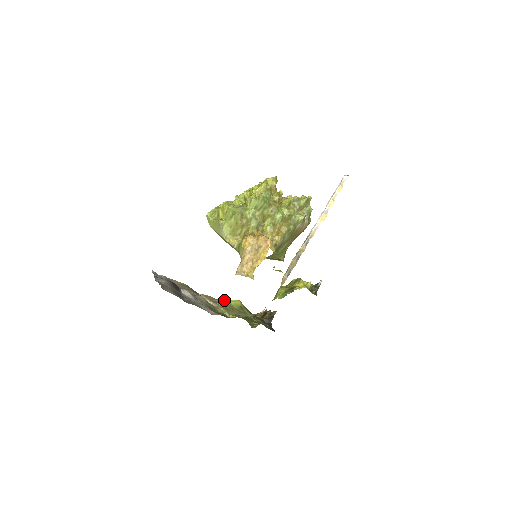
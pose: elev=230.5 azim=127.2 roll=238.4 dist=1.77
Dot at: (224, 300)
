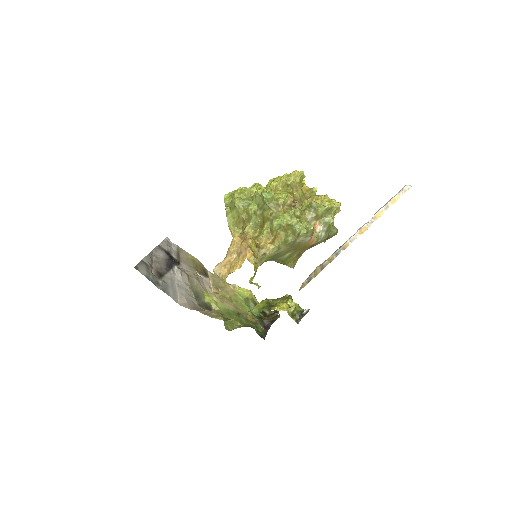
Dot at: (233, 286)
